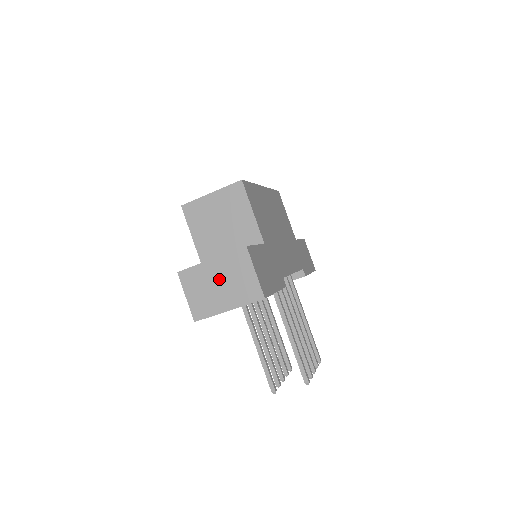
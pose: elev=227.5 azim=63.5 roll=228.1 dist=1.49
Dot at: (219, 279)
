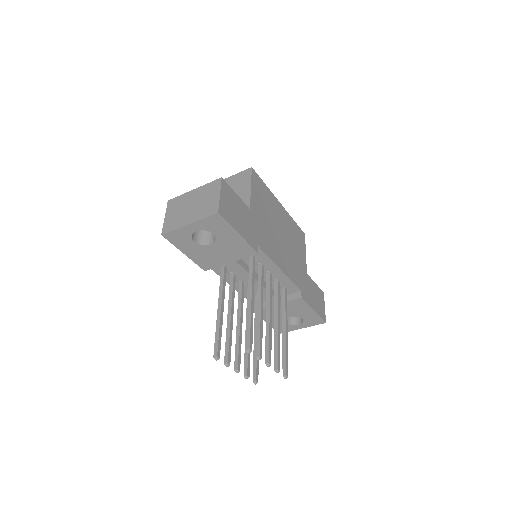
Dot at: (193, 202)
